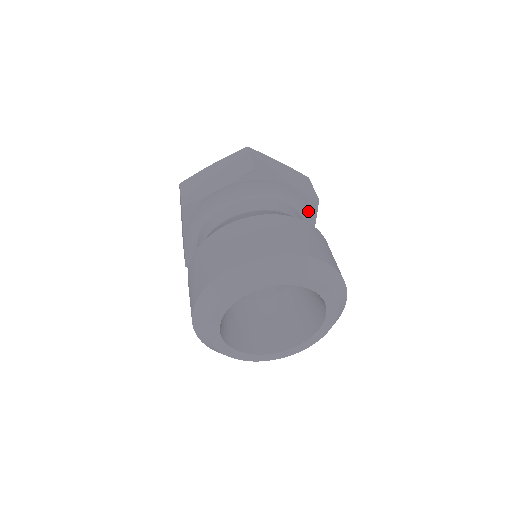
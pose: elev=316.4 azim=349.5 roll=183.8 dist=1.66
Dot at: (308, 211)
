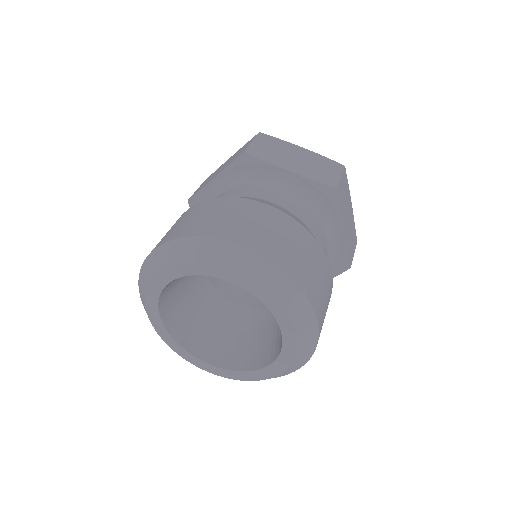
Dot at: (332, 267)
